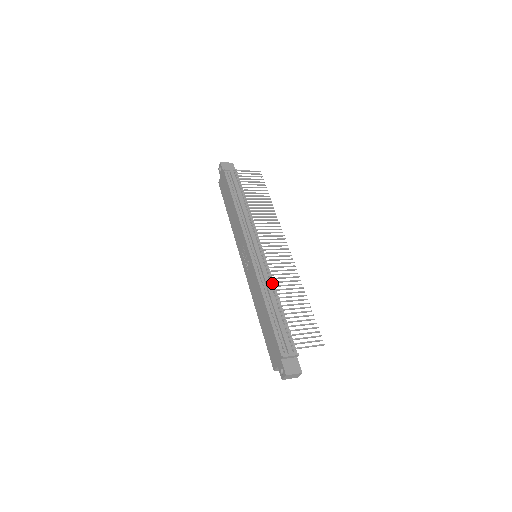
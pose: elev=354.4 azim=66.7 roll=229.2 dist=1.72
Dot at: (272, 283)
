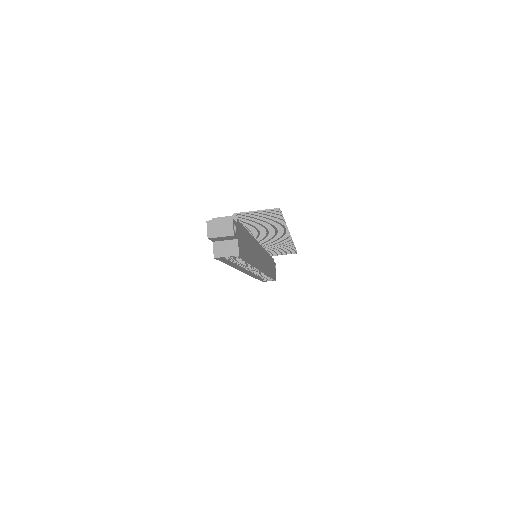
Dot at: occluded
